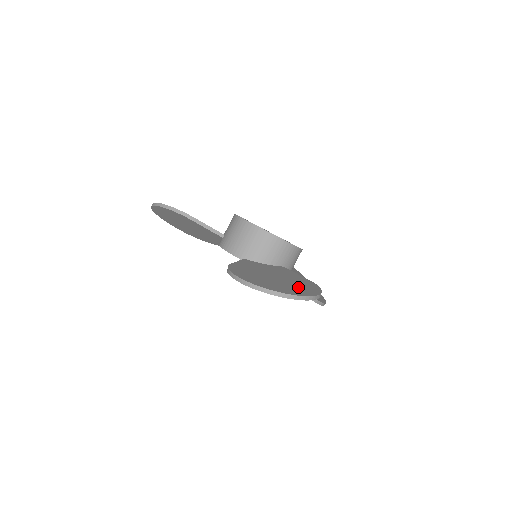
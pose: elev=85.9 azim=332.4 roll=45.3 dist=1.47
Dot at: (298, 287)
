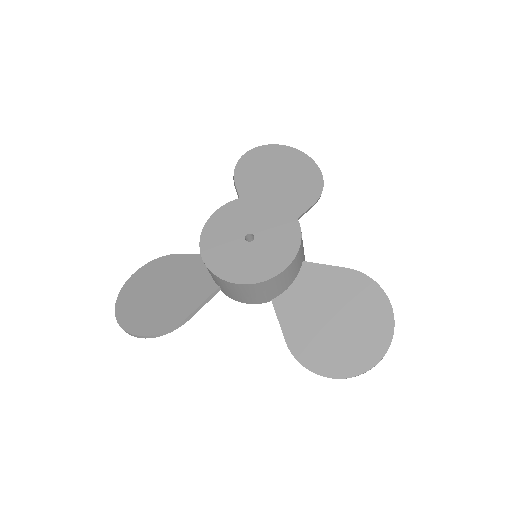
Dot at: (368, 318)
